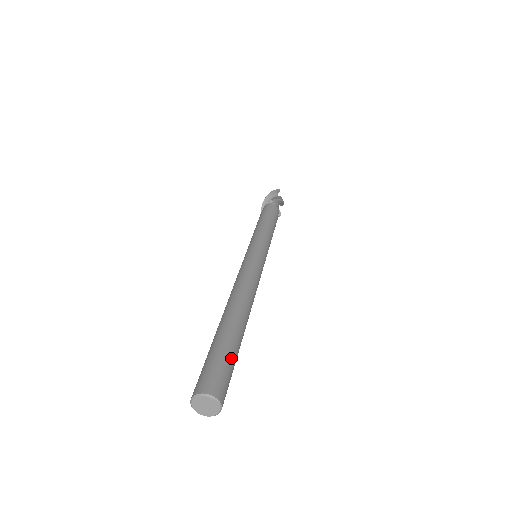
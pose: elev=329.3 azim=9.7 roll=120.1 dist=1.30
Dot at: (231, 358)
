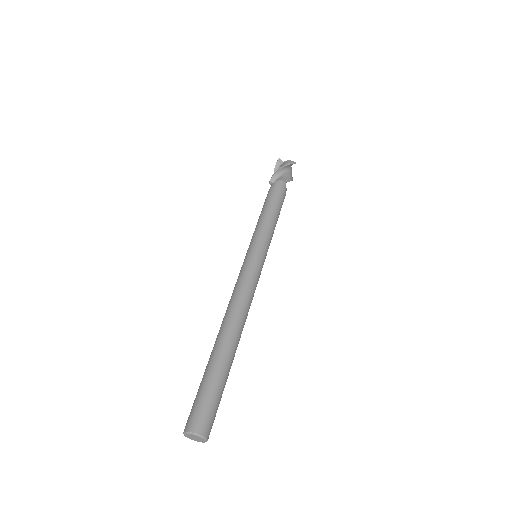
Dot at: occluded
